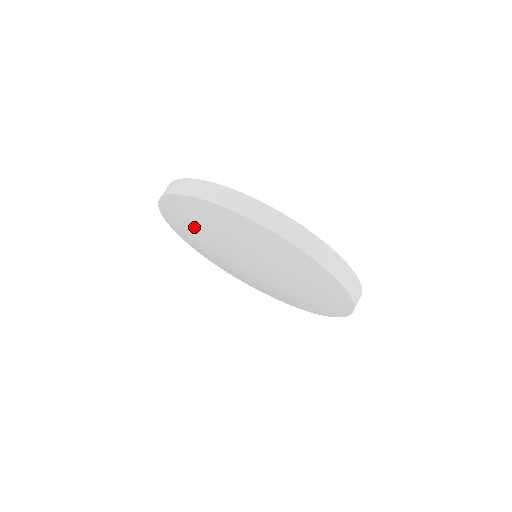
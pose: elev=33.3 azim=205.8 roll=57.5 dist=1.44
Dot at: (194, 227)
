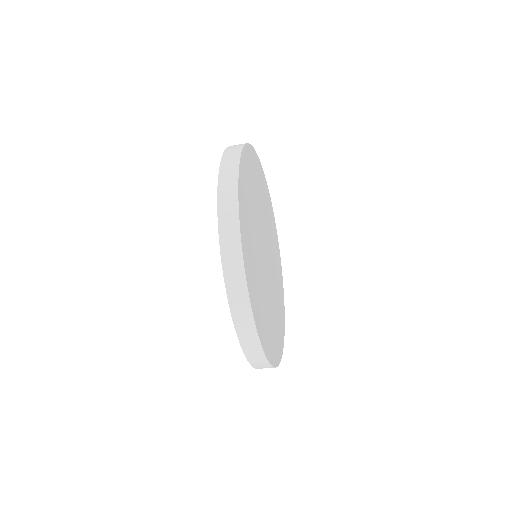
Dot at: occluded
